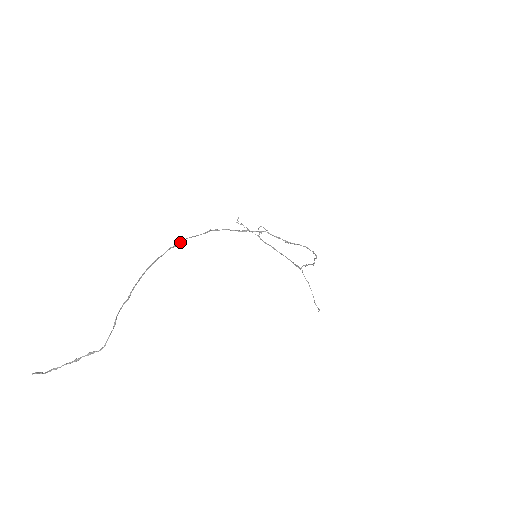
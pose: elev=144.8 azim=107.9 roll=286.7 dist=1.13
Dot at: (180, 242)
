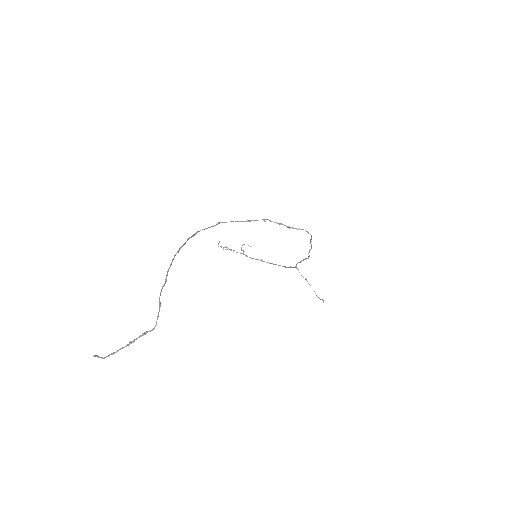
Dot at: (196, 233)
